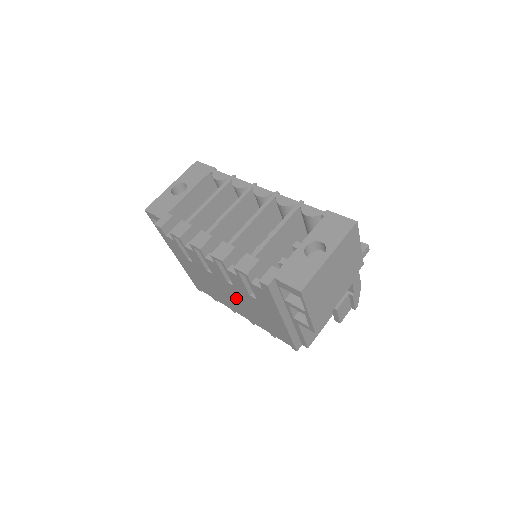
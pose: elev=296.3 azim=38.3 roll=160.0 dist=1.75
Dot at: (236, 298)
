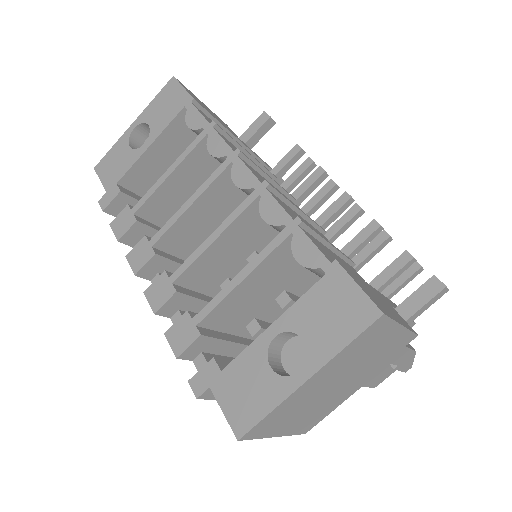
Dot at: occluded
